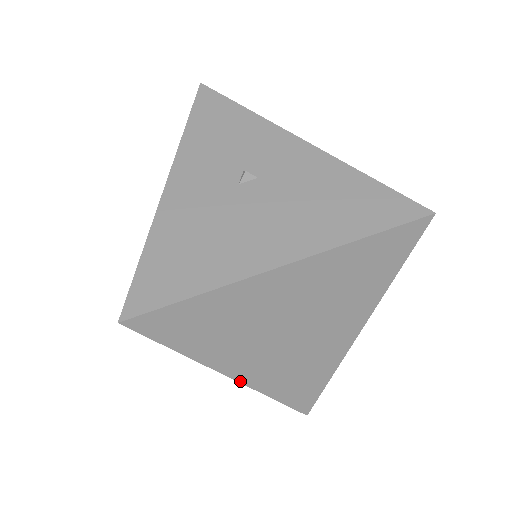
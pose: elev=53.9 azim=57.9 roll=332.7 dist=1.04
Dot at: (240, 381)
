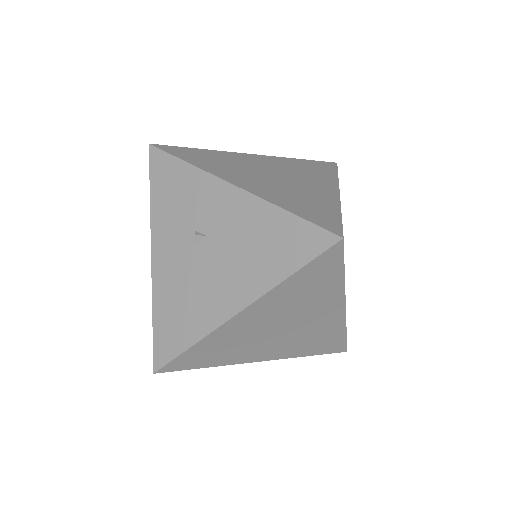
Dot at: (268, 360)
